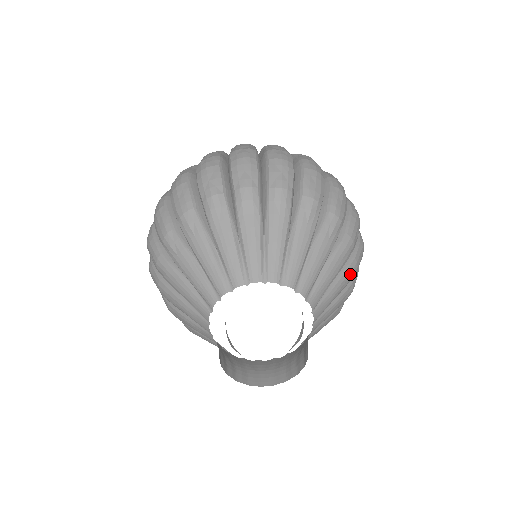
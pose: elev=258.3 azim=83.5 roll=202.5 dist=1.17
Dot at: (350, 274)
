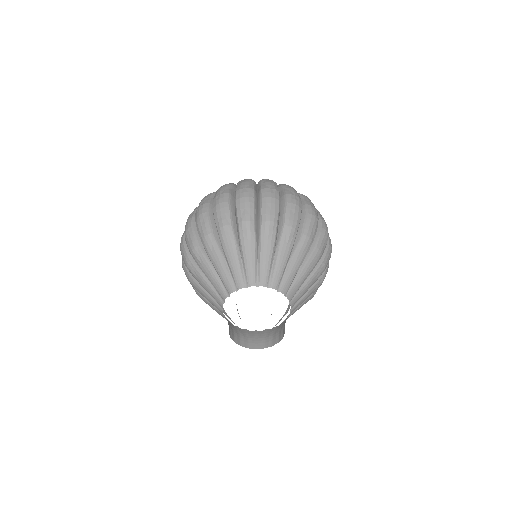
Dot at: (314, 260)
